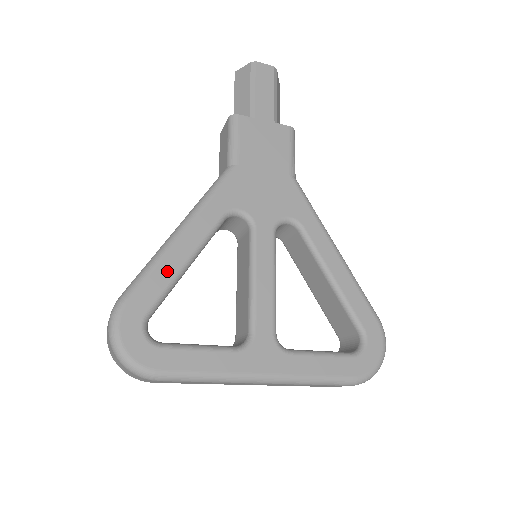
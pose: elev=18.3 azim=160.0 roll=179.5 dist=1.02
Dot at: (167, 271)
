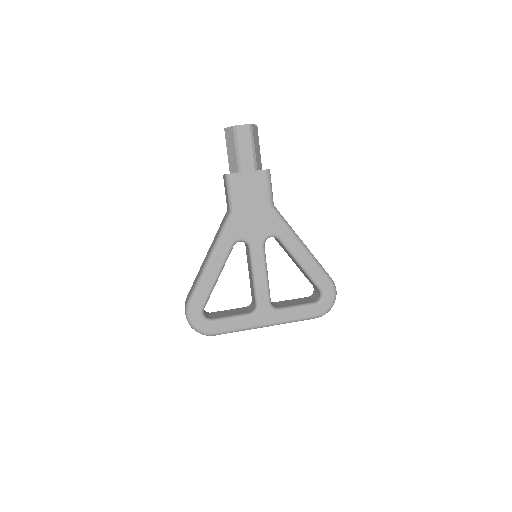
Dot at: (207, 285)
